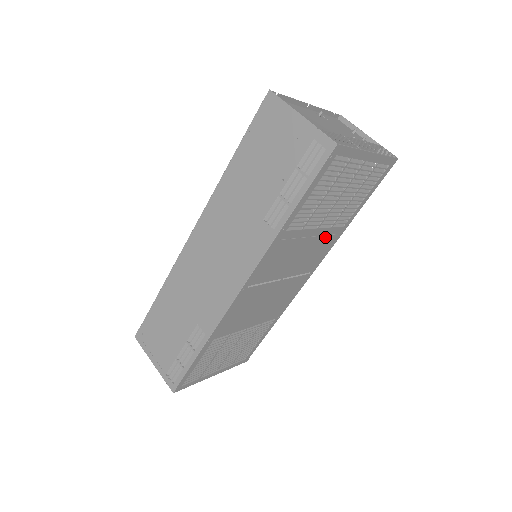
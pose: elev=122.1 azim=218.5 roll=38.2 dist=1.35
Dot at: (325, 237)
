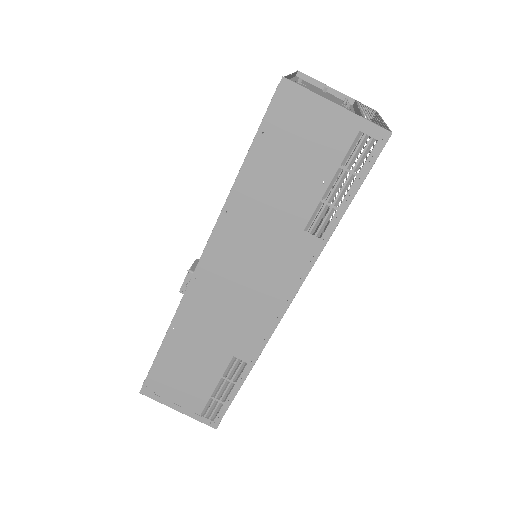
Dot at: occluded
